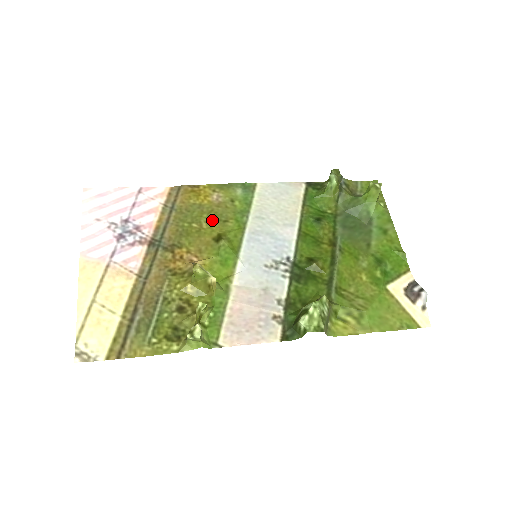
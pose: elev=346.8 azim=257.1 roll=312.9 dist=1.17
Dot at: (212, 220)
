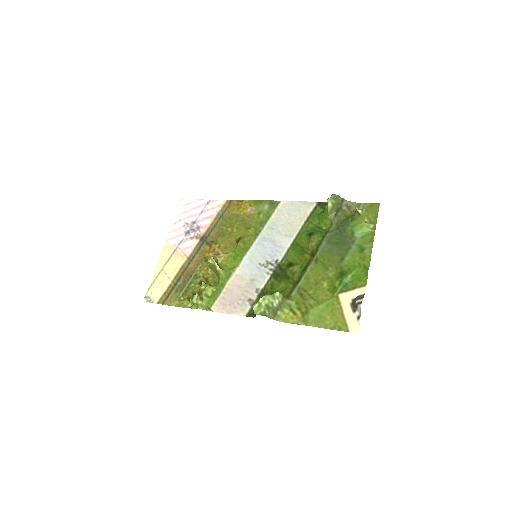
Dot at: (241, 227)
